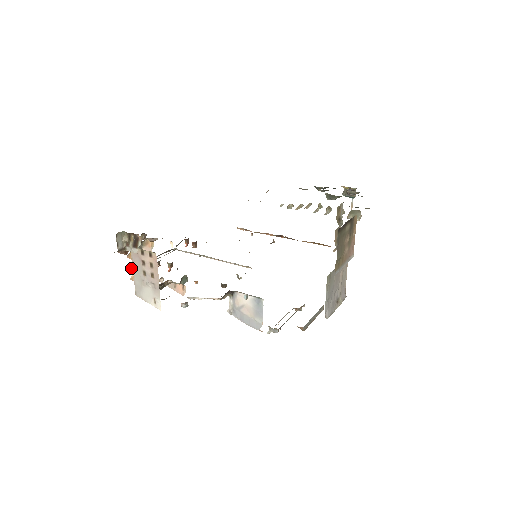
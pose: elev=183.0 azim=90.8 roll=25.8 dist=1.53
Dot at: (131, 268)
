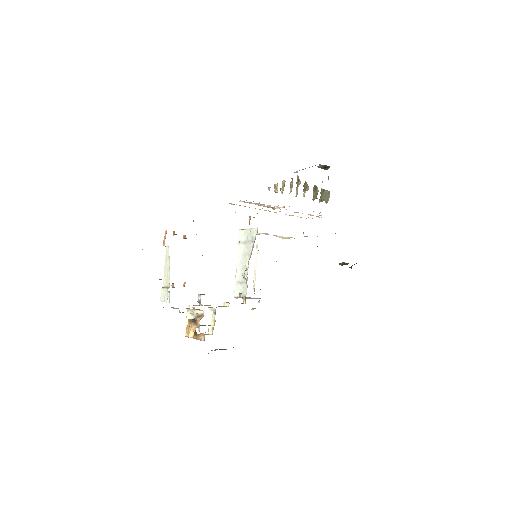
Dot at: occluded
